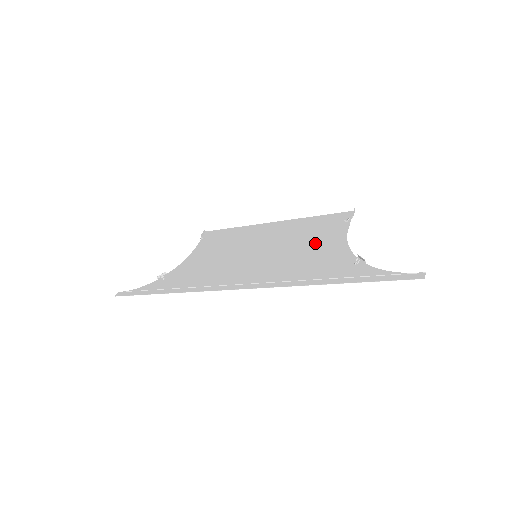
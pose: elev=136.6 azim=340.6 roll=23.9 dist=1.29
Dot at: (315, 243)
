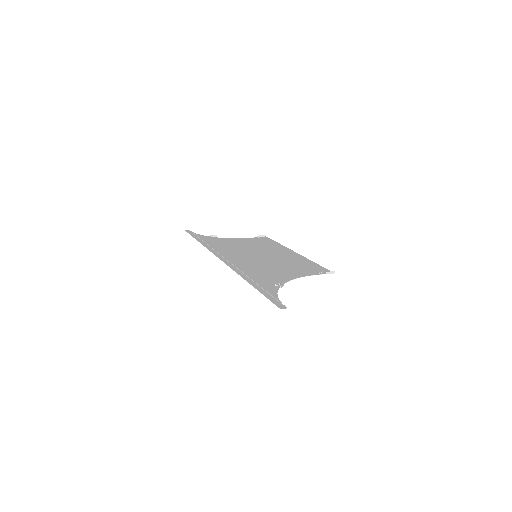
Dot at: (285, 269)
